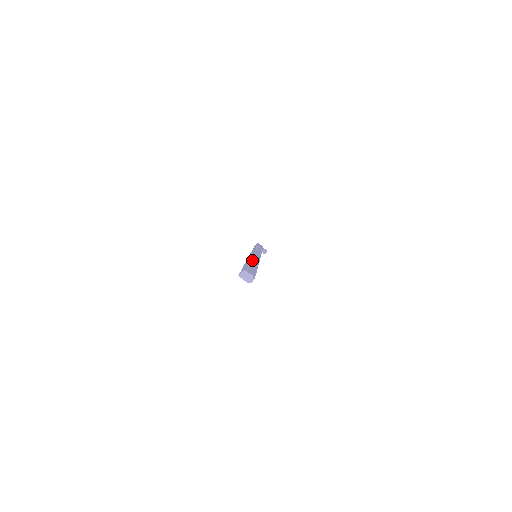
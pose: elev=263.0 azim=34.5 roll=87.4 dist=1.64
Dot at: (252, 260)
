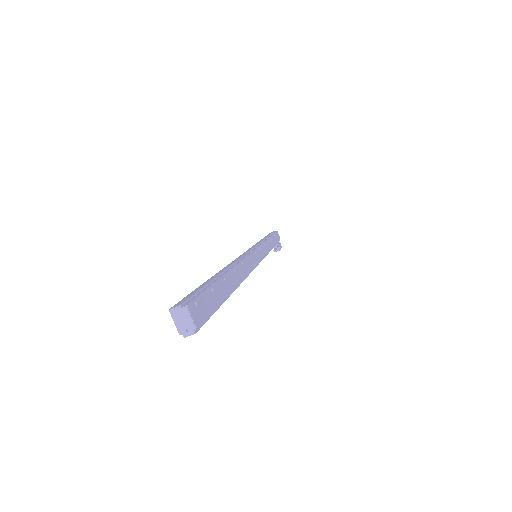
Dot at: (235, 272)
